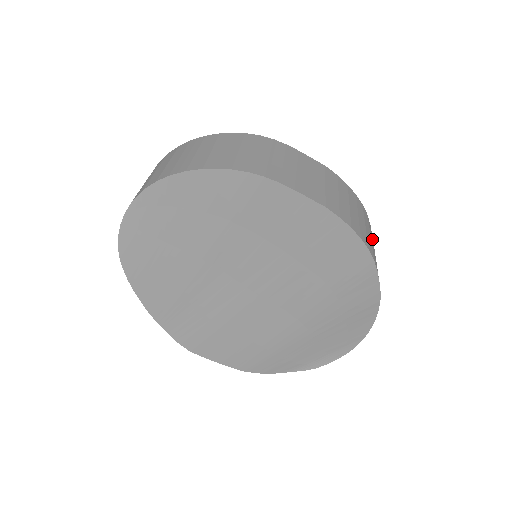
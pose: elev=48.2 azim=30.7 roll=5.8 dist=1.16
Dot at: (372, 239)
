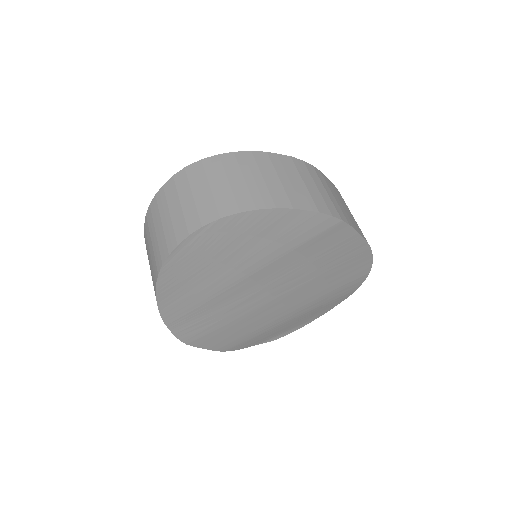
Dot at: occluded
